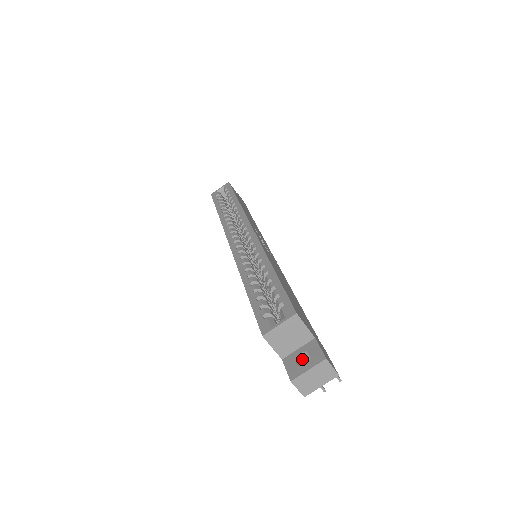
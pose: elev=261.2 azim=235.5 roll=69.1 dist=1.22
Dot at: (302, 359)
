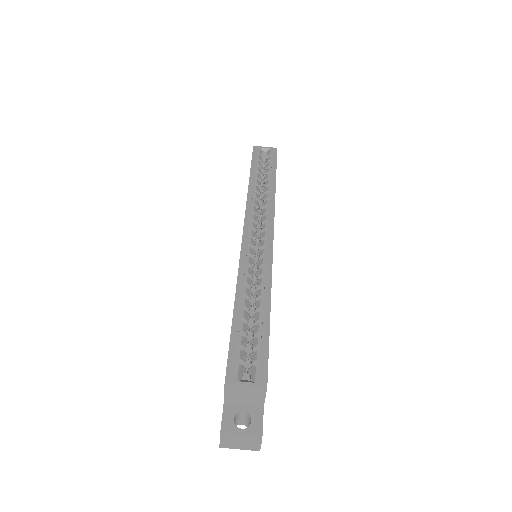
Dot at: (240, 415)
